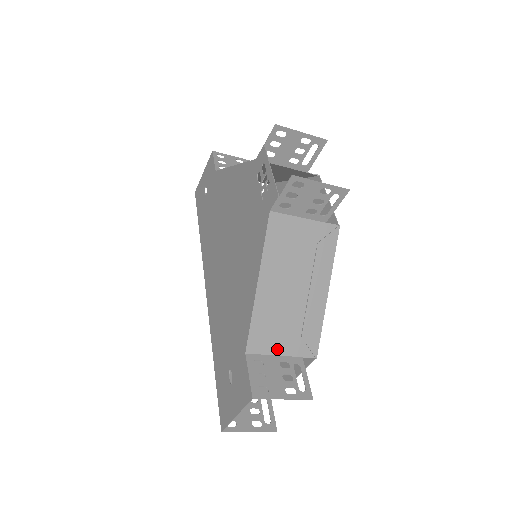
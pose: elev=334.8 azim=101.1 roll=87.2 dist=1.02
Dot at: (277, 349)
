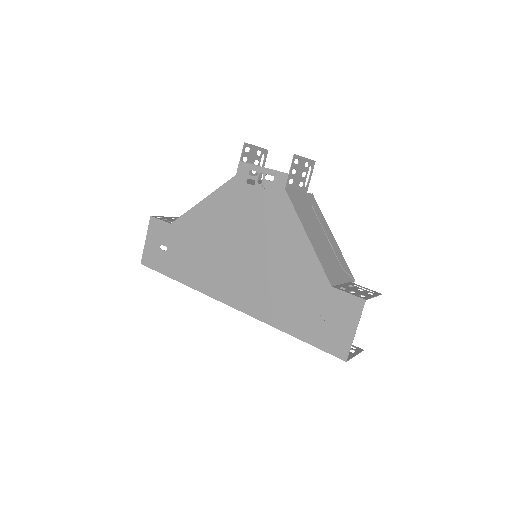
Dot at: (340, 280)
